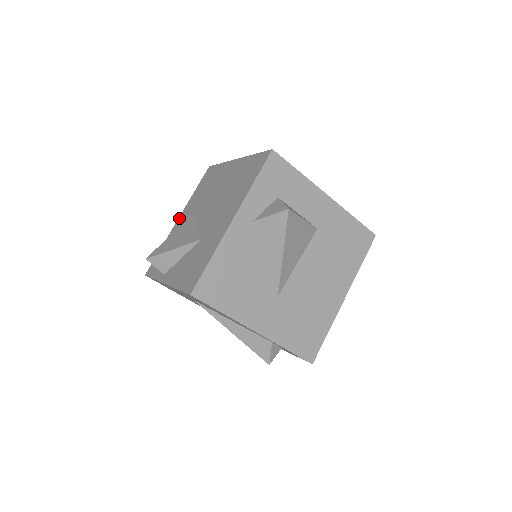
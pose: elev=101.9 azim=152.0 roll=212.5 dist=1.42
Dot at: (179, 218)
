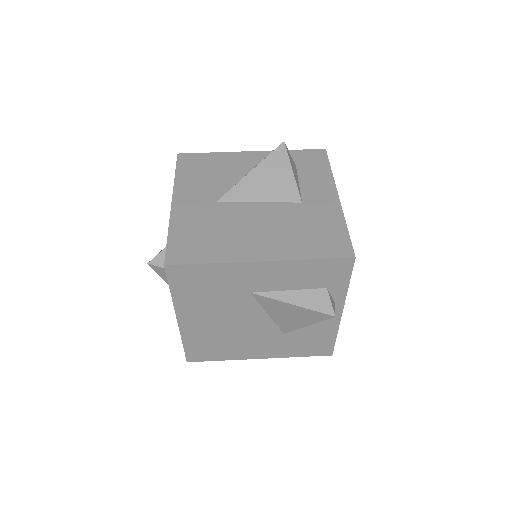
Dot at: occluded
